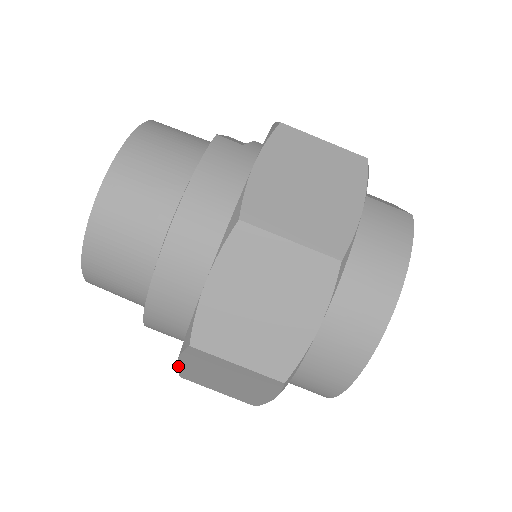
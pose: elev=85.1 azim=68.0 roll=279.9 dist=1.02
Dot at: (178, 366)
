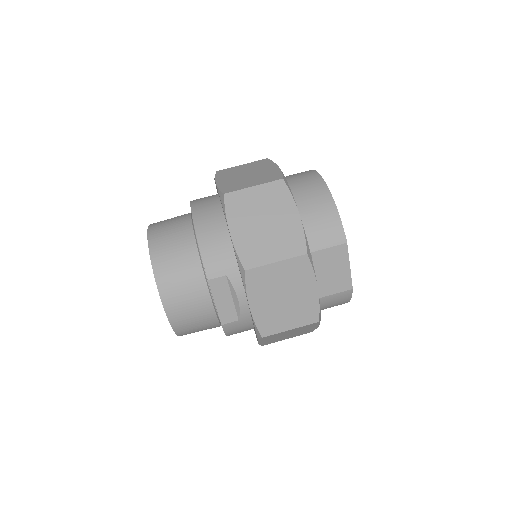
Dot at: (234, 244)
